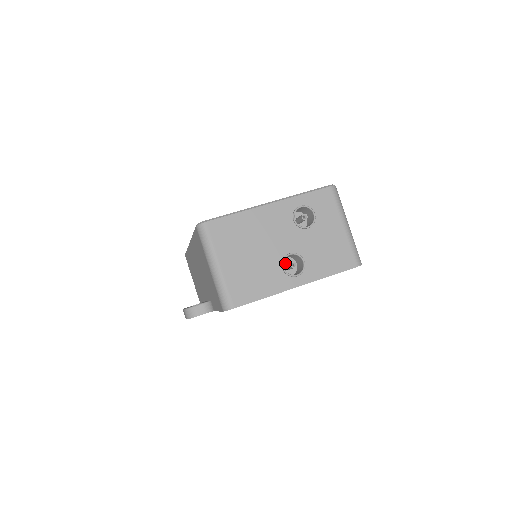
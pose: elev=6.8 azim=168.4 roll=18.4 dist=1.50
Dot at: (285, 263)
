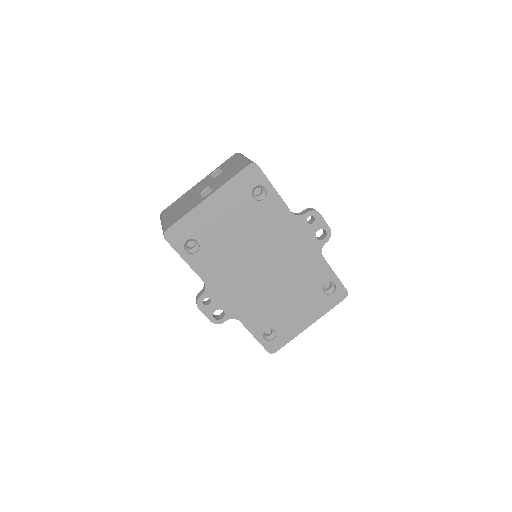
Dot at: occluded
